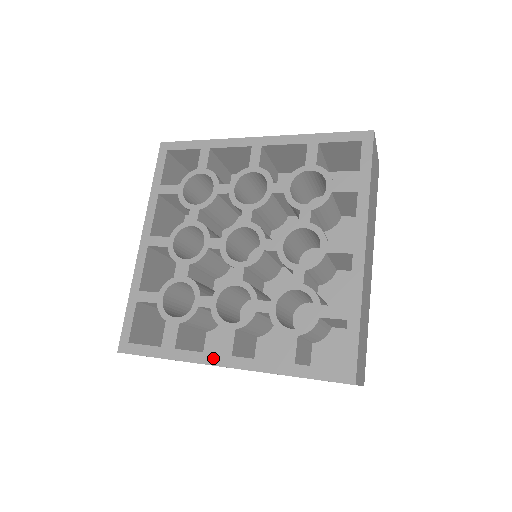
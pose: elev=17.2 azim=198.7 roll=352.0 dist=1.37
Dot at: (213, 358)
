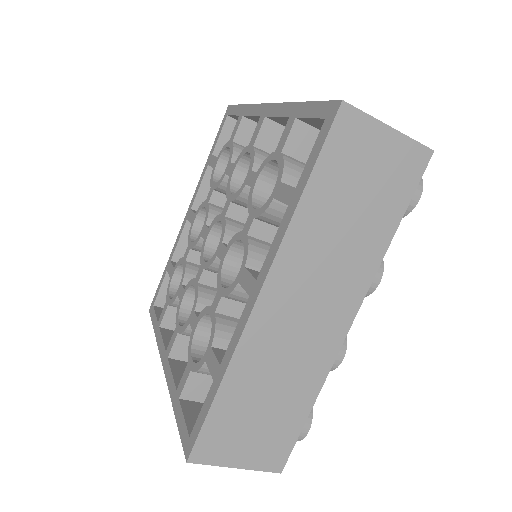
Dot at: (247, 309)
